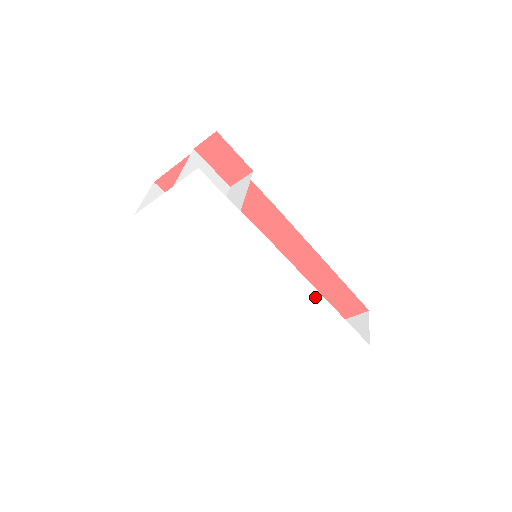
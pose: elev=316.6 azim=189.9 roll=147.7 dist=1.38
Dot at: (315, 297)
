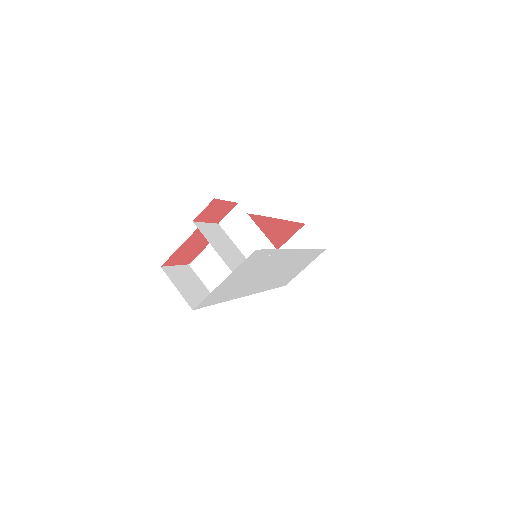
Dot at: (305, 252)
